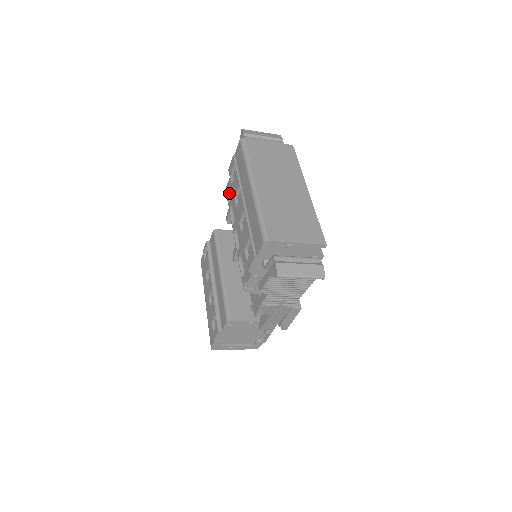
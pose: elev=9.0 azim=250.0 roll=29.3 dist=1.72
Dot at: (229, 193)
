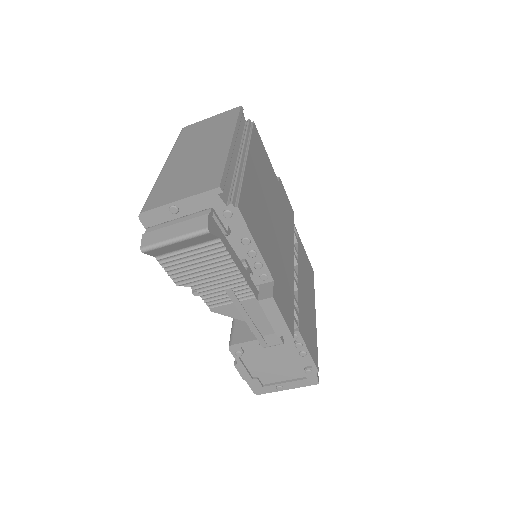
Dot at: occluded
